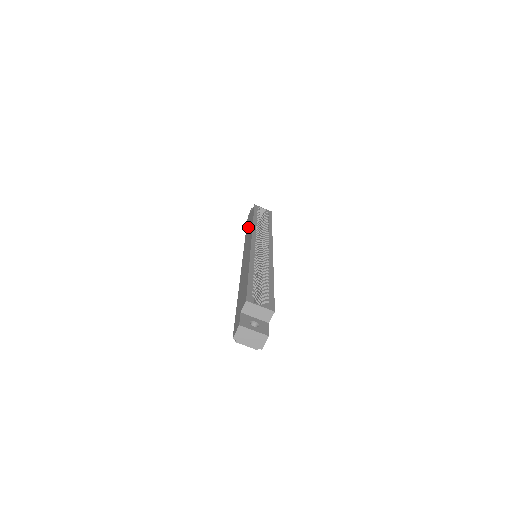
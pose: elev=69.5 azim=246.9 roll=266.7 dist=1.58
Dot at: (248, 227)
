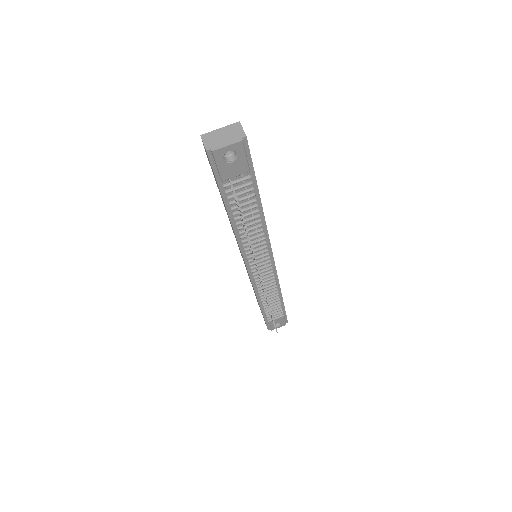
Dot at: occluded
